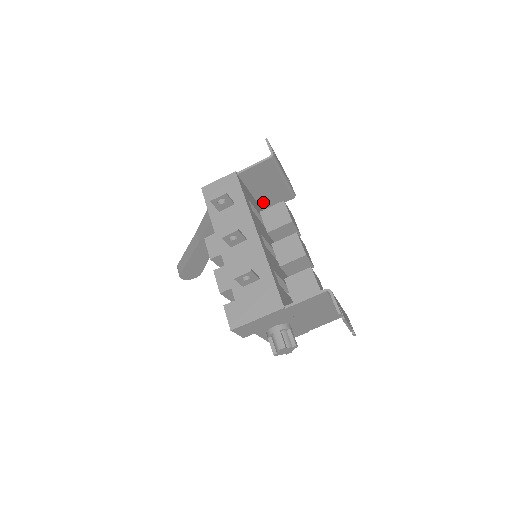
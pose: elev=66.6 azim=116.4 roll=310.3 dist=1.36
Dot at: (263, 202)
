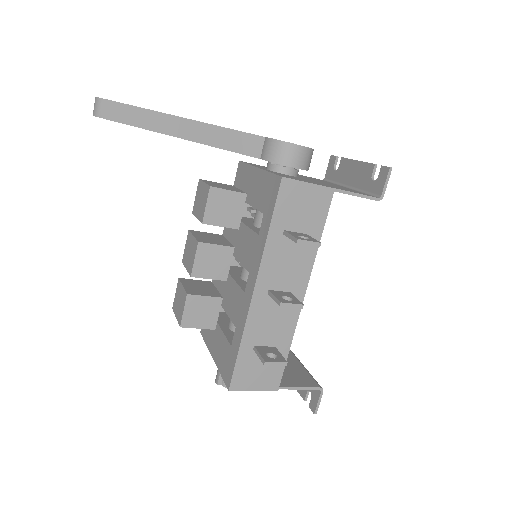
Dot at: occluded
